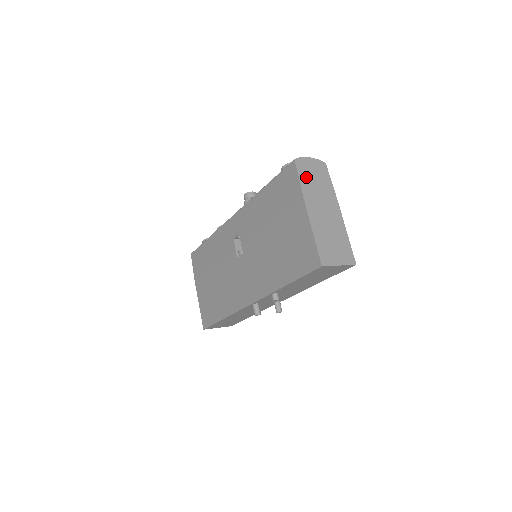
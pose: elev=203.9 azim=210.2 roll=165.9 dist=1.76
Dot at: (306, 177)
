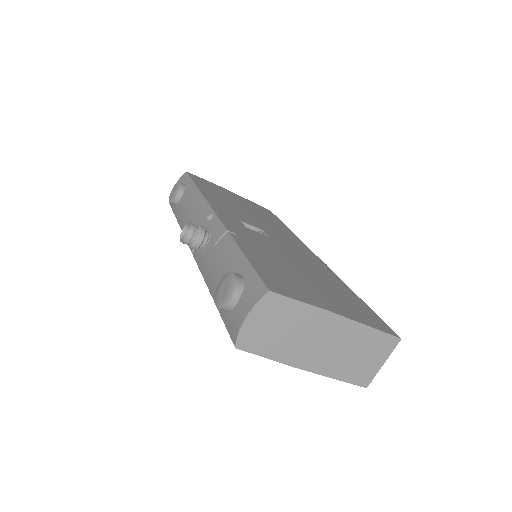
Dot at: (268, 344)
